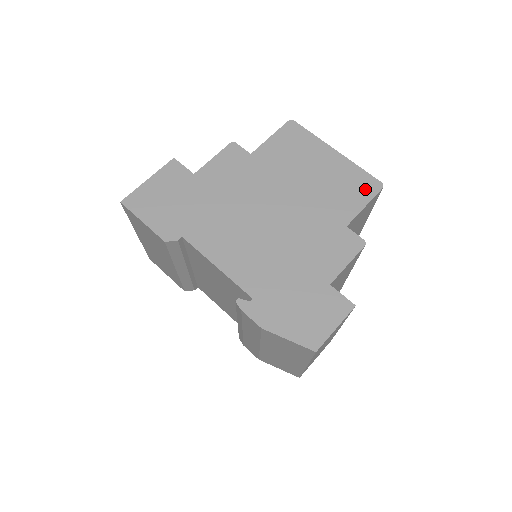
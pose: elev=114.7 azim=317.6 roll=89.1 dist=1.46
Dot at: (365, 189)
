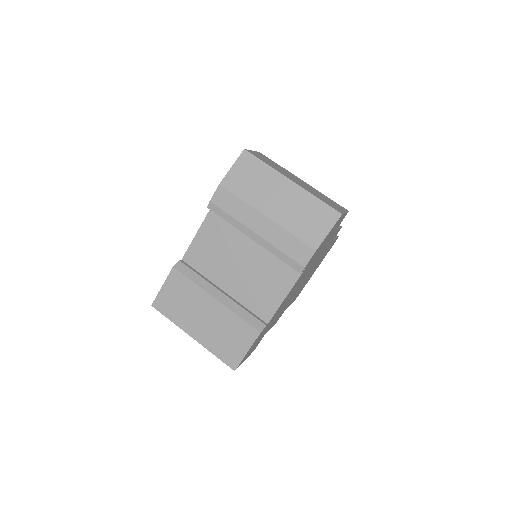
Dot at: occluded
